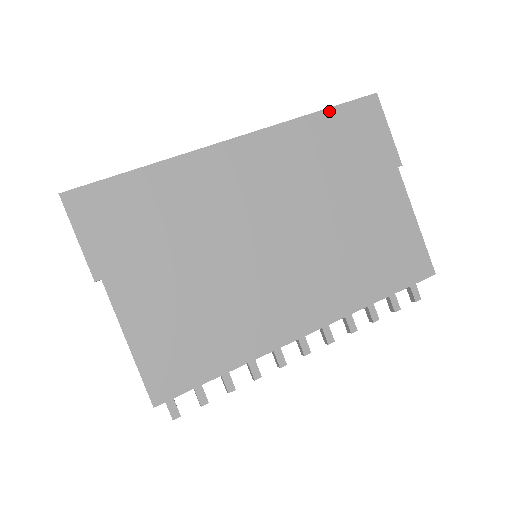
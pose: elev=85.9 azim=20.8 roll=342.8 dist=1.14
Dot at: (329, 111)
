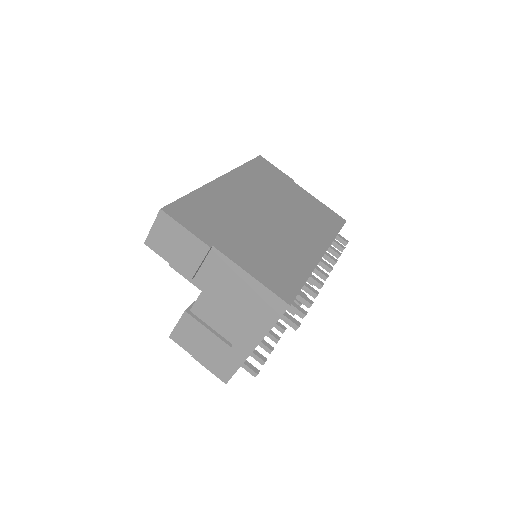
Dot at: (248, 163)
